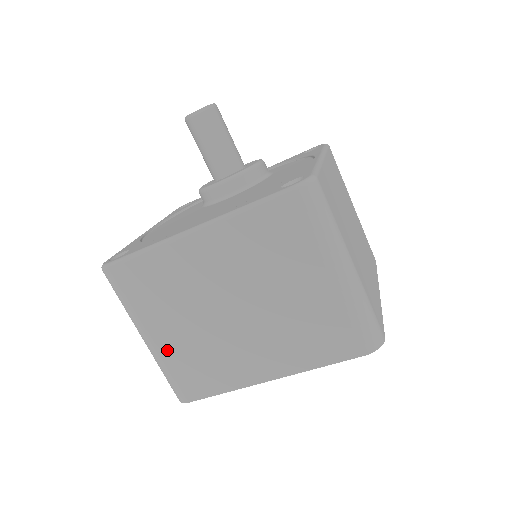
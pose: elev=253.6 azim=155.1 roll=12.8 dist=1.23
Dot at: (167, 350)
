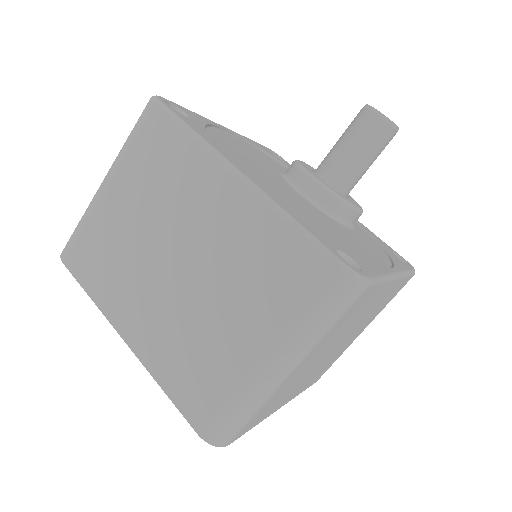
Dot at: (103, 213)
